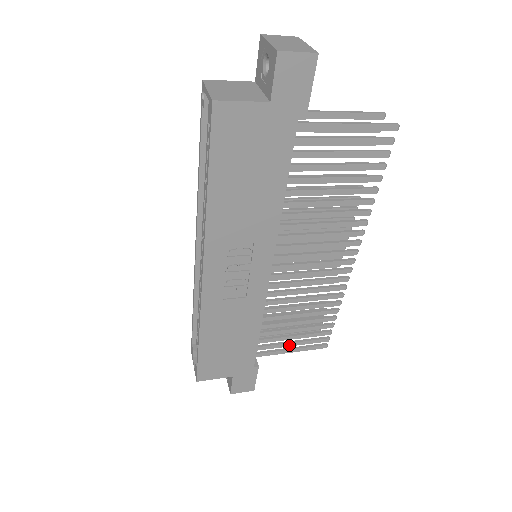
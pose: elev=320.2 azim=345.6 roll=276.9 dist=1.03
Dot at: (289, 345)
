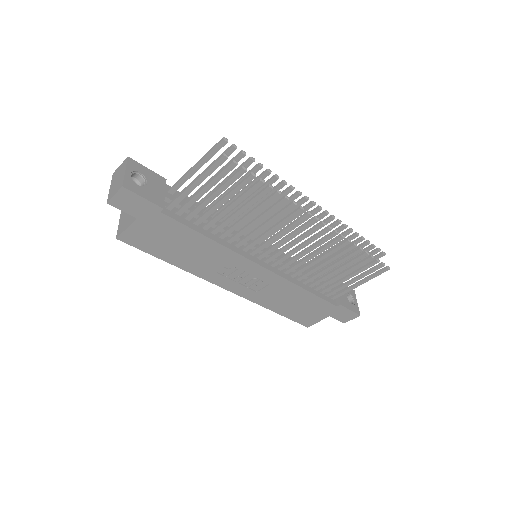
Dot at: (352, 283)
